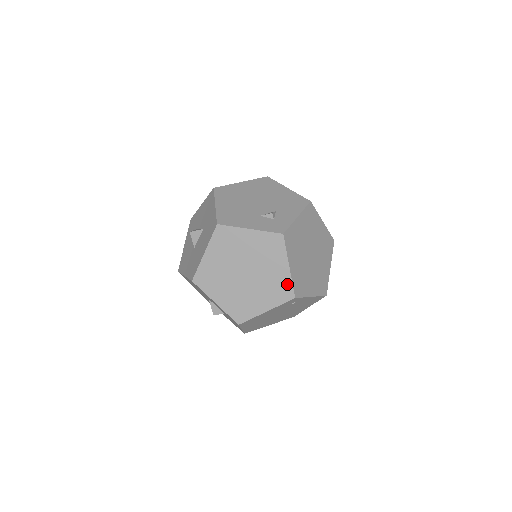
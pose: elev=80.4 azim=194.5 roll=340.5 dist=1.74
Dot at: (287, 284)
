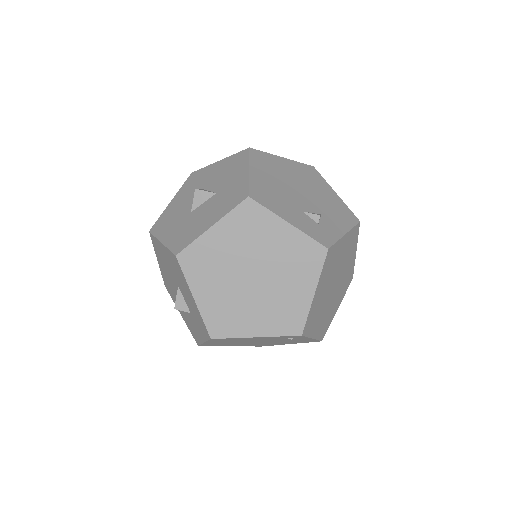
Dot at: (301, 314)
